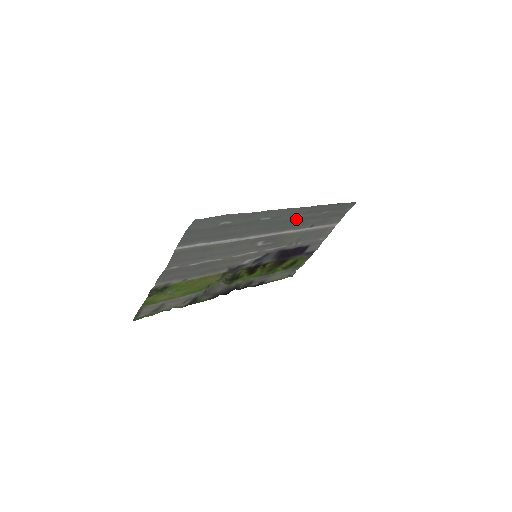
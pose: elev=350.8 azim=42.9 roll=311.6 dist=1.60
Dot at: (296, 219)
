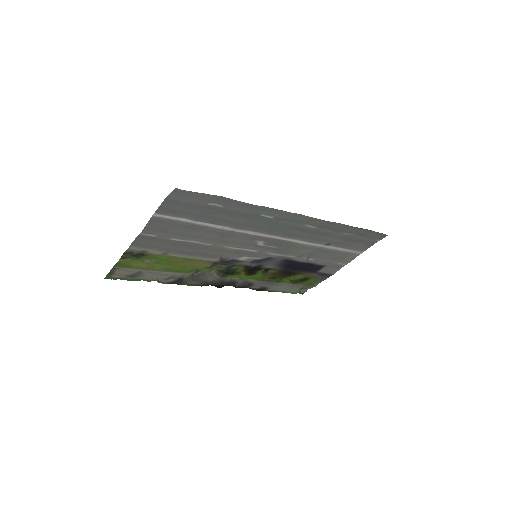
Dot at: (307, 229)
